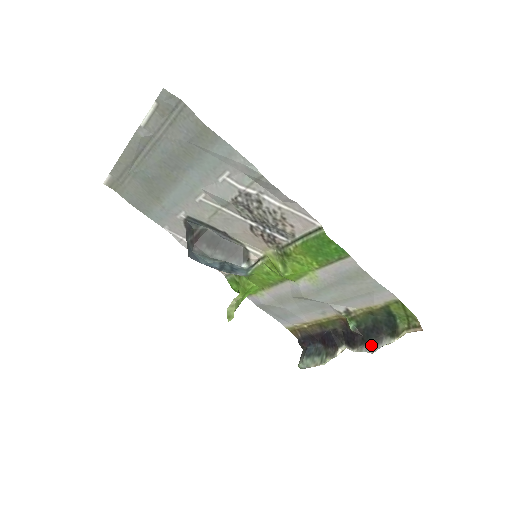
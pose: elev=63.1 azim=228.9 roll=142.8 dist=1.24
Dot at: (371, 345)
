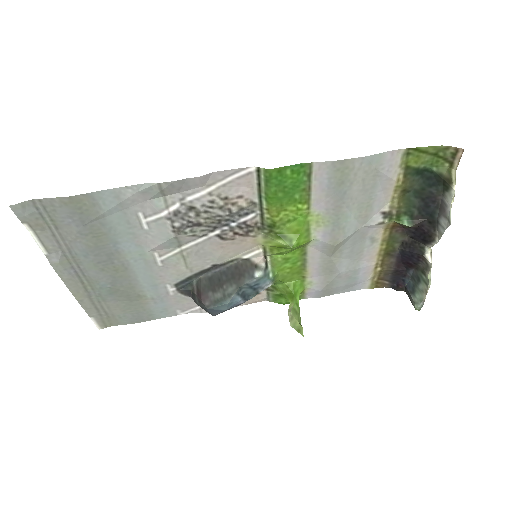
Dot at: (441, 219)
